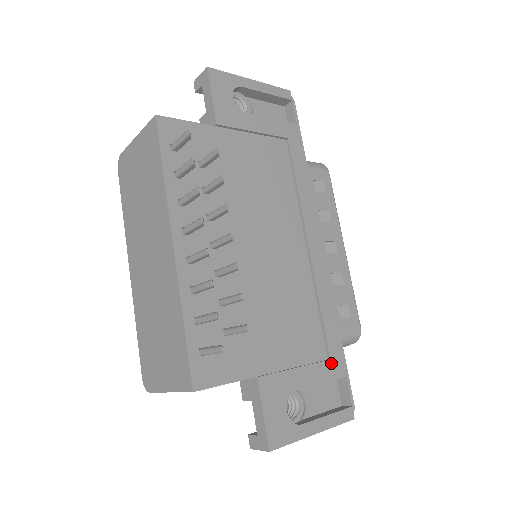
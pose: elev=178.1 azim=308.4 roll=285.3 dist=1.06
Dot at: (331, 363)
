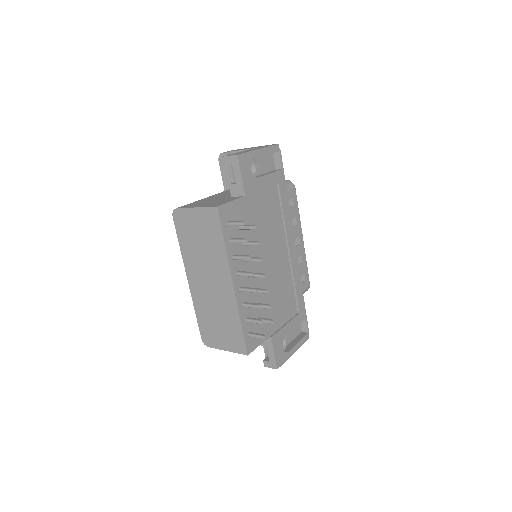
Dot at: (300, 315)
